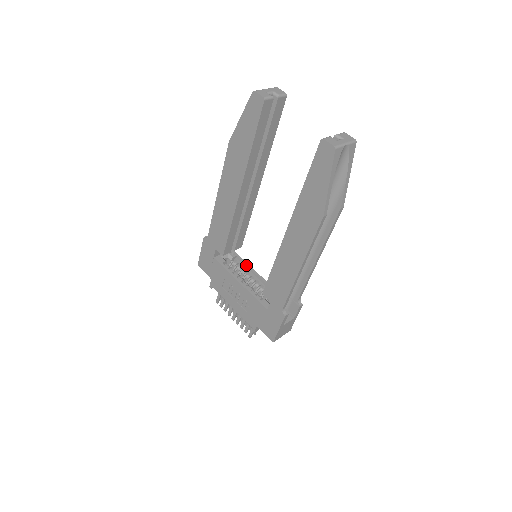
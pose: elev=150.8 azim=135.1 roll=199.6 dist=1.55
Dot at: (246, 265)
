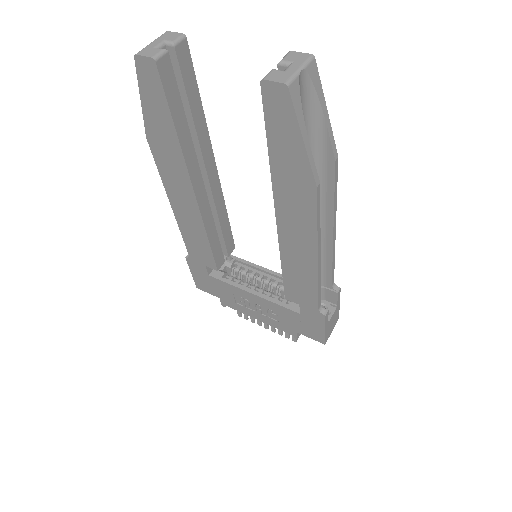
Dot at: (251, 266)
